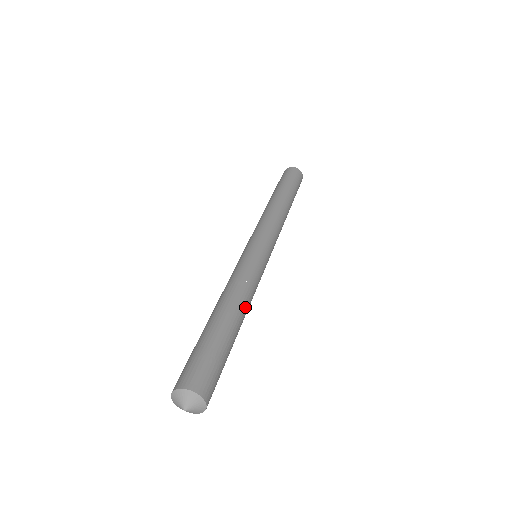
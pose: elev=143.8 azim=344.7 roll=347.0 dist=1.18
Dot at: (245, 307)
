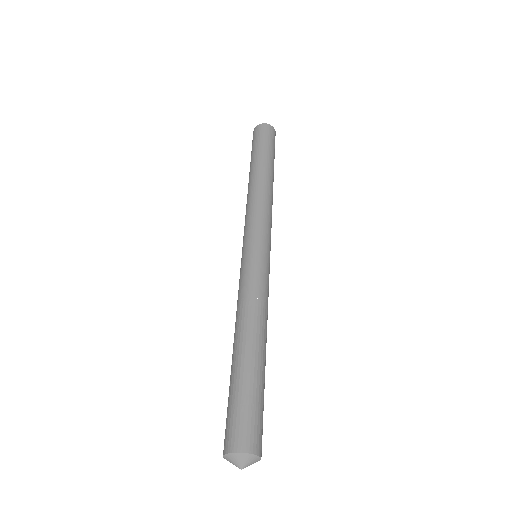
Dot at: occluded
